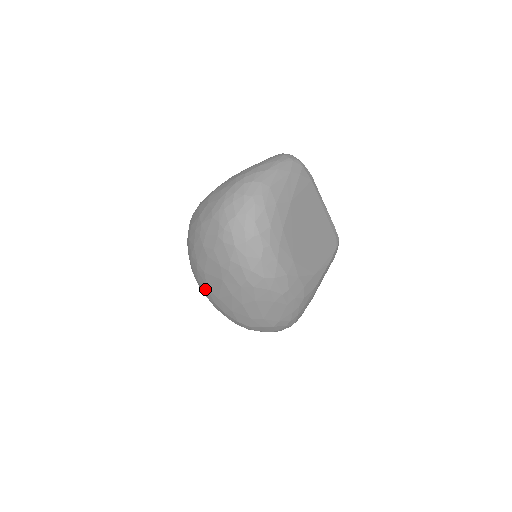
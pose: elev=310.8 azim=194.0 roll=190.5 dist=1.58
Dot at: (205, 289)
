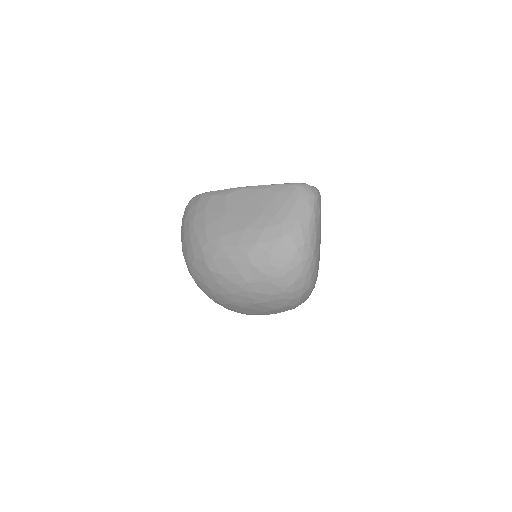
Dot at: occluded
